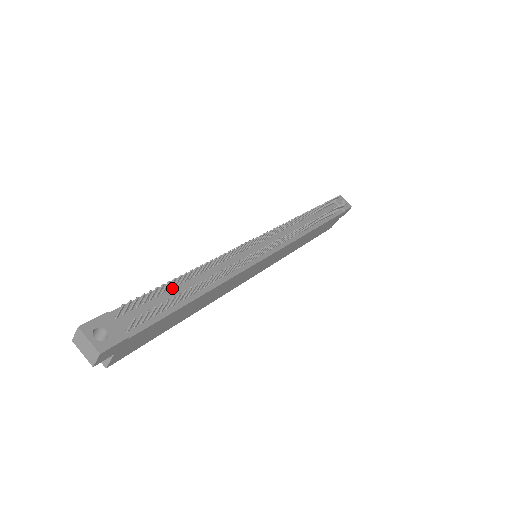
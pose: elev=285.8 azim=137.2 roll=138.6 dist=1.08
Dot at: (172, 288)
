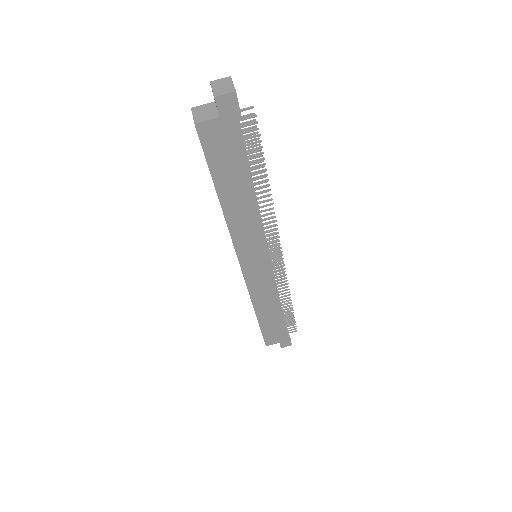
Dot at: occluded
